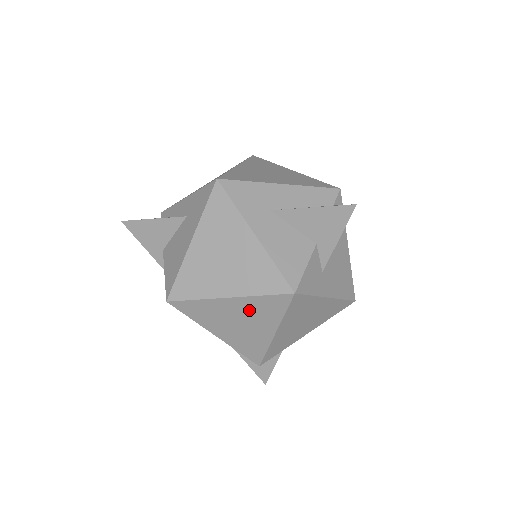
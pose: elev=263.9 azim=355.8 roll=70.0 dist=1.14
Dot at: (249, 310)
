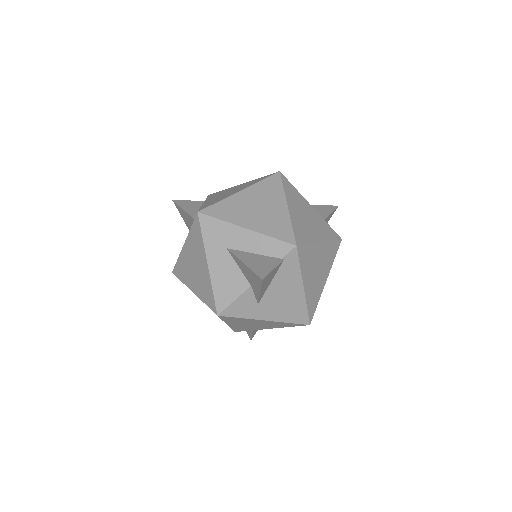
Dot at: occluded
